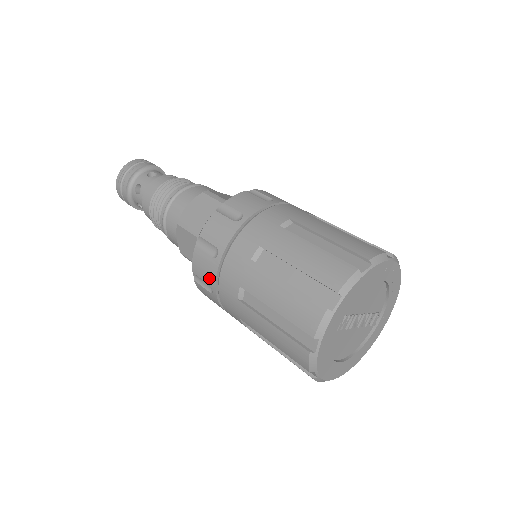
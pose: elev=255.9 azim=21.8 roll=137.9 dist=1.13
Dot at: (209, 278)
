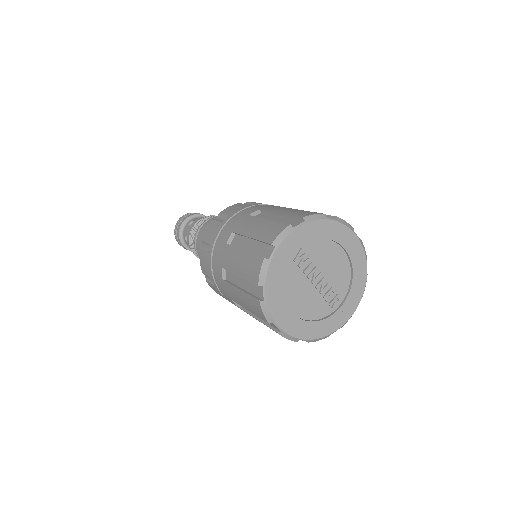
Dot at: (212, 237)
